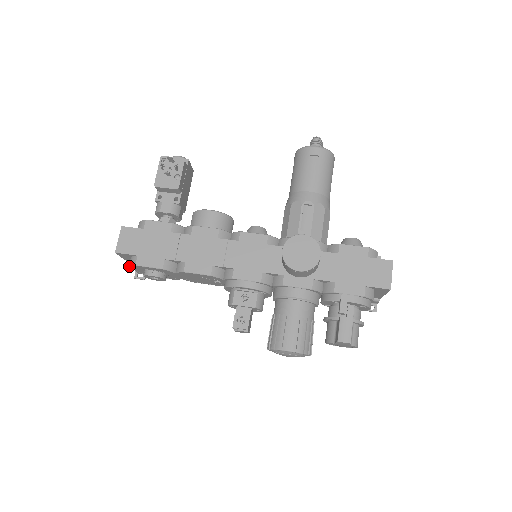
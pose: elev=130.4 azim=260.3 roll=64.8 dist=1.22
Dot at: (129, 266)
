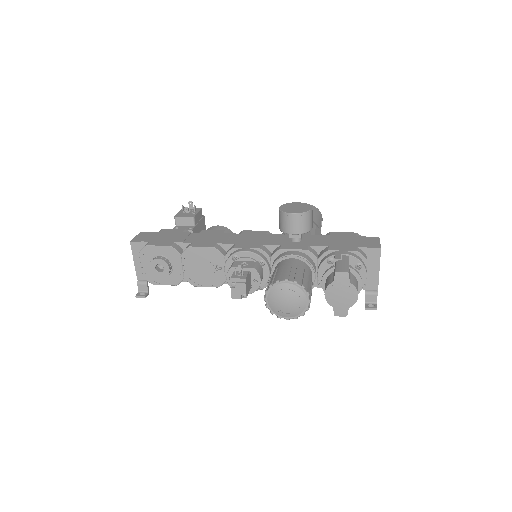
Dot at: (139, 252)
